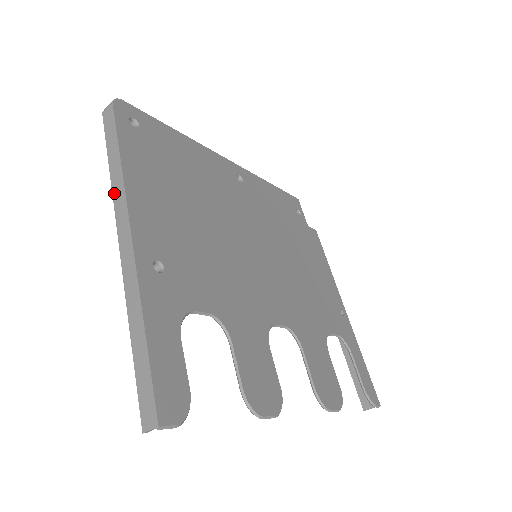
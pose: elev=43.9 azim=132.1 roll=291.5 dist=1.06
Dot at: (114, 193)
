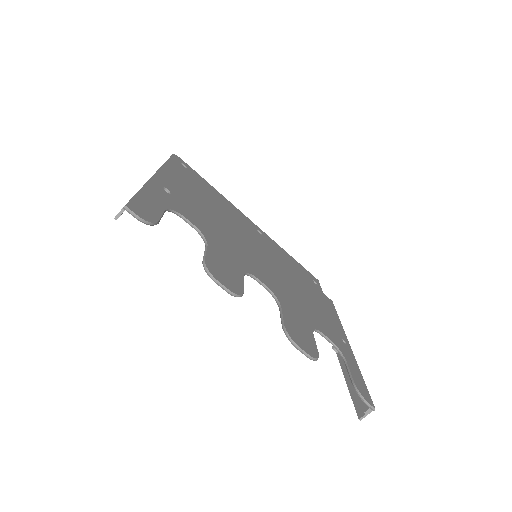
Dot at: occluded
